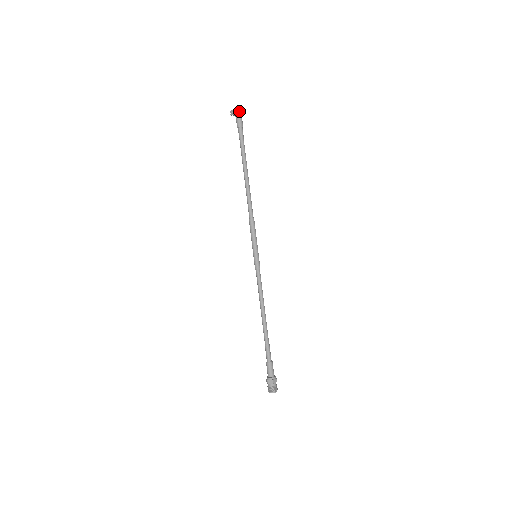
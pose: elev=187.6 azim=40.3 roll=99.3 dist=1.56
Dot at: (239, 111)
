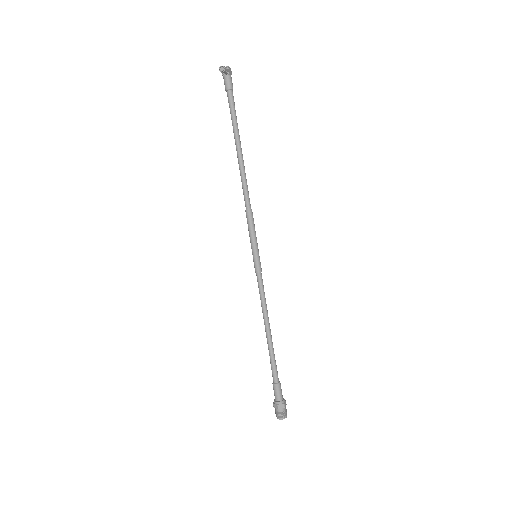
Dot at: (229, 68)
